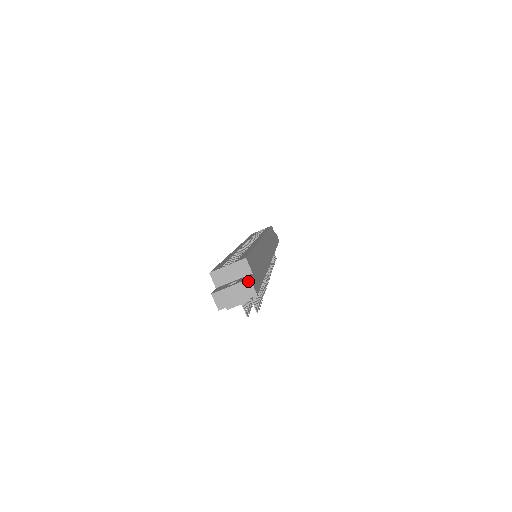
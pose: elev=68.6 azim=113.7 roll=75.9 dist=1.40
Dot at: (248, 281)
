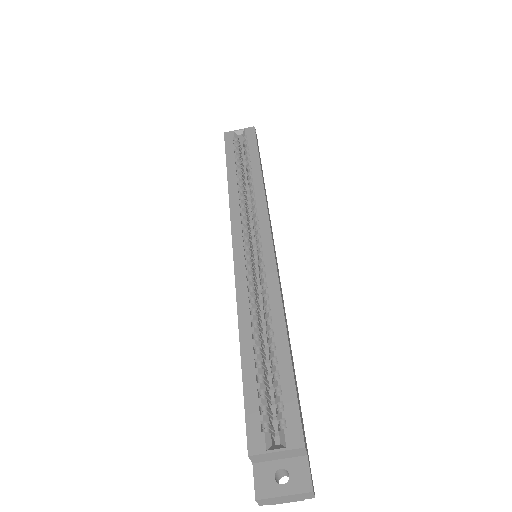
Dot at: (310, 493)
